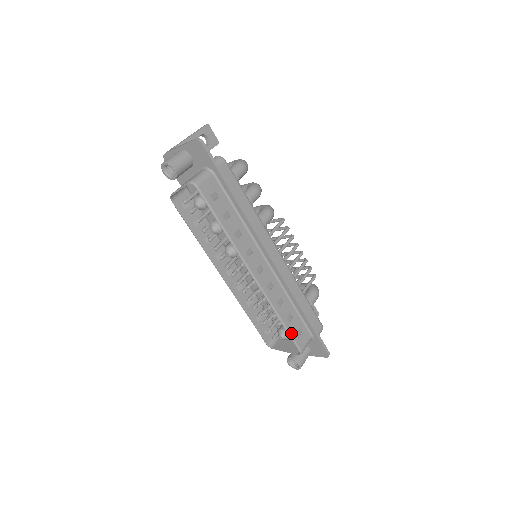
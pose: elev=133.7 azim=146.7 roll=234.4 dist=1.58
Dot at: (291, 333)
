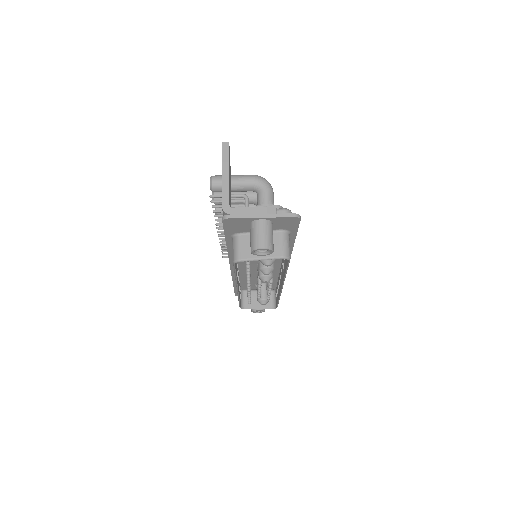
Dot at: occluded
